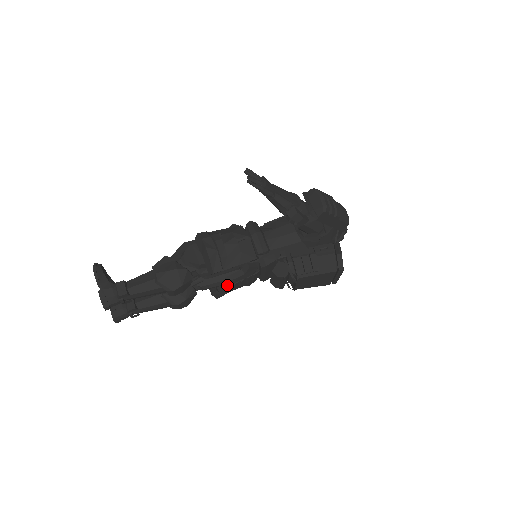
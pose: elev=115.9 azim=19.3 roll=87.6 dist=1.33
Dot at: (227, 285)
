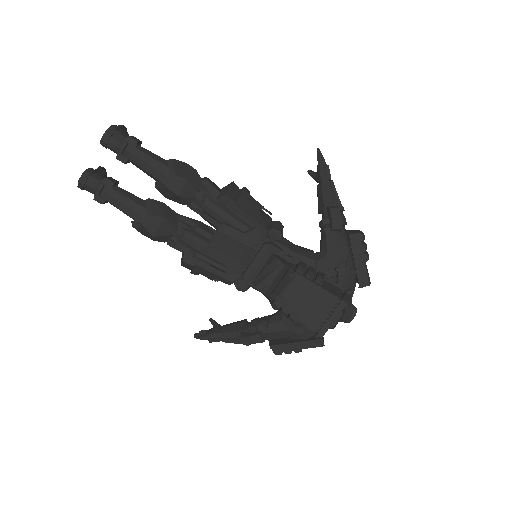
Dot at: (220, 228)
